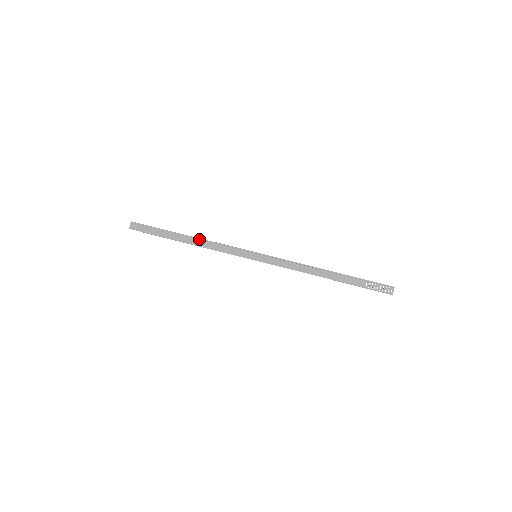
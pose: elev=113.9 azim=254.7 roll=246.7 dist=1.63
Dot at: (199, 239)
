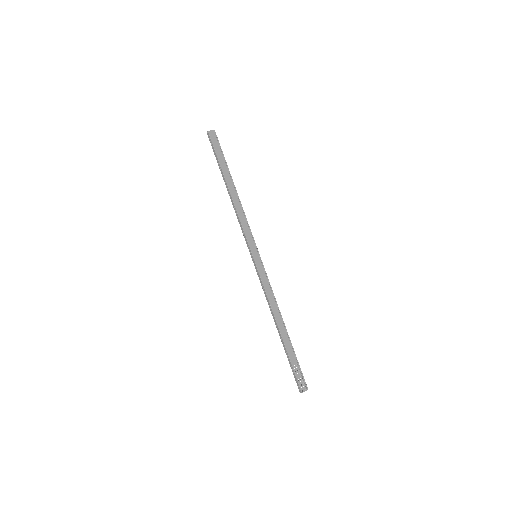
Dot at: occluded
